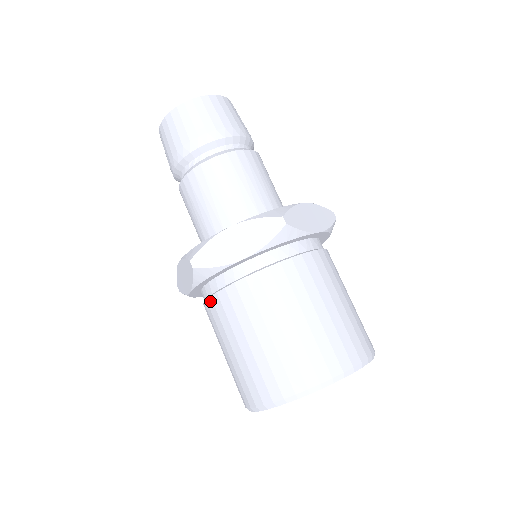
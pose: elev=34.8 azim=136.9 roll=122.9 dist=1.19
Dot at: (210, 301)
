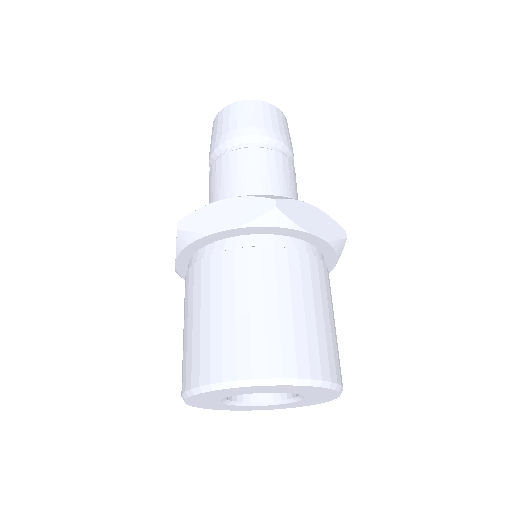
Dot at: (187, 274)
